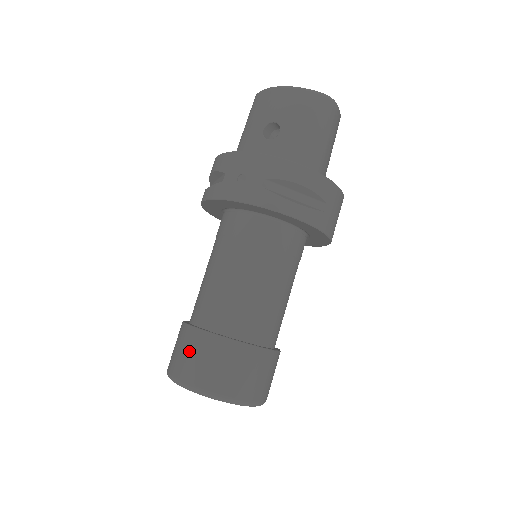
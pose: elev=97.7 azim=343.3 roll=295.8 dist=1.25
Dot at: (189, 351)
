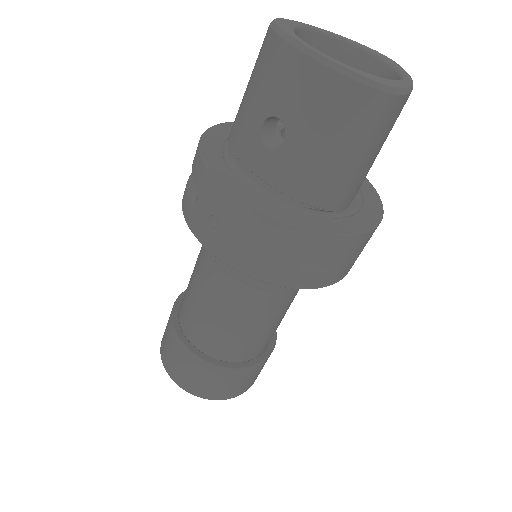
Dot at: (171, 351)
